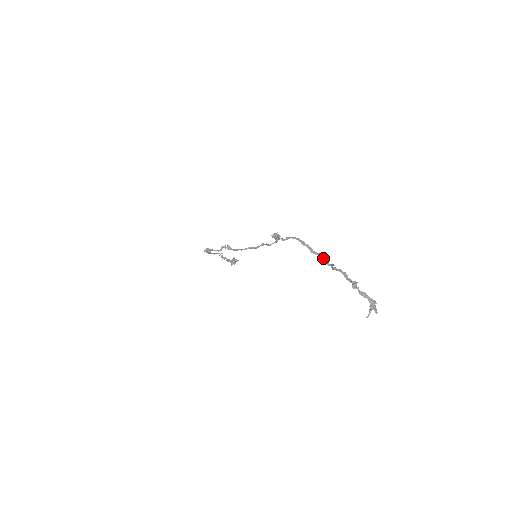
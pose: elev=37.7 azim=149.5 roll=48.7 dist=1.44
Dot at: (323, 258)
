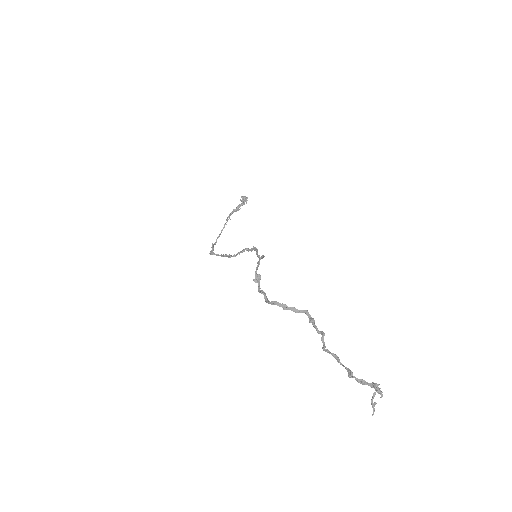
Dot at: (311, 322)
